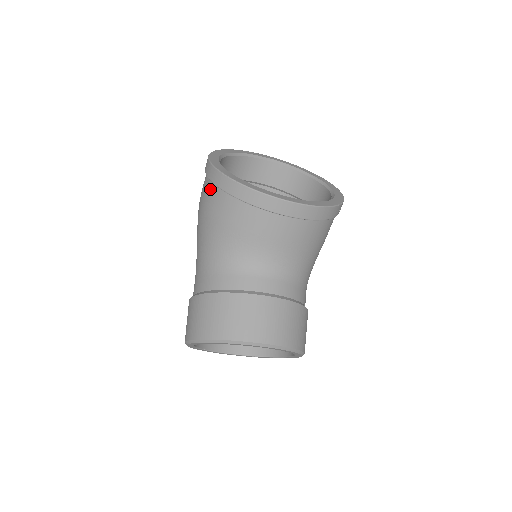
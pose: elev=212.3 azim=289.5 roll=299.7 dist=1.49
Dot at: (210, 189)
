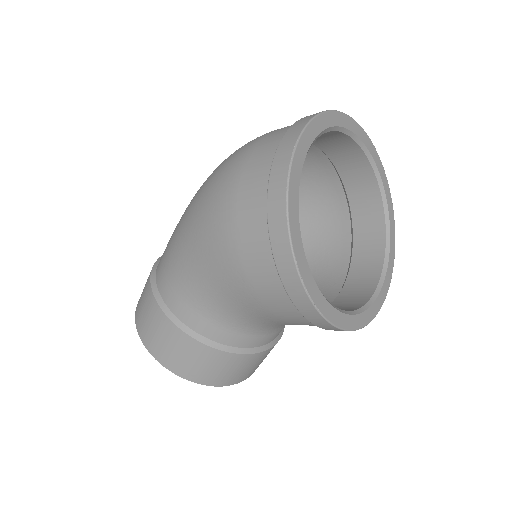
Dot at: (268, 271)
